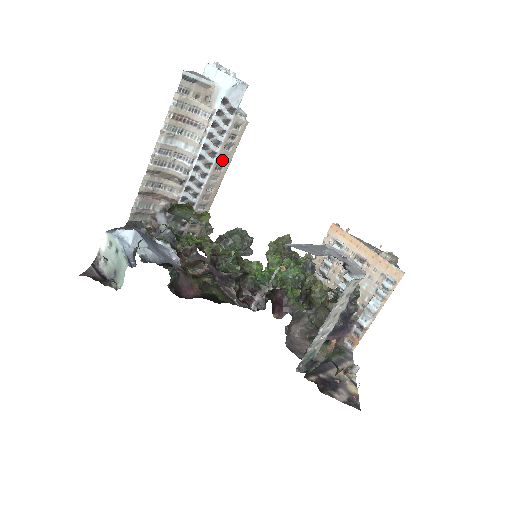
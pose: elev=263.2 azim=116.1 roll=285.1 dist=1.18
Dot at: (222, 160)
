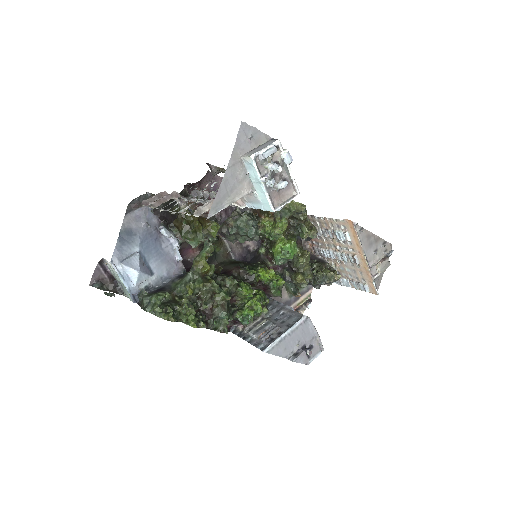
Dot at: occluded
